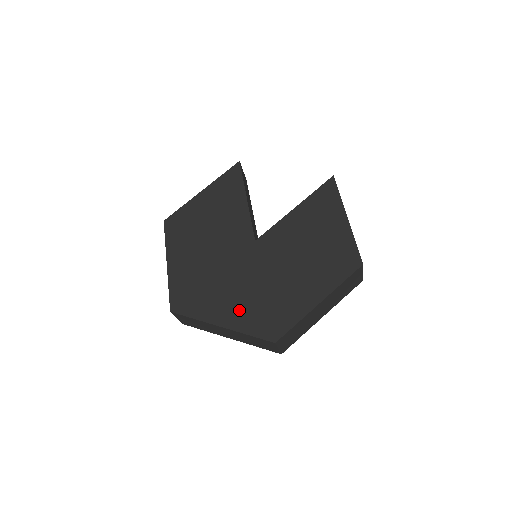
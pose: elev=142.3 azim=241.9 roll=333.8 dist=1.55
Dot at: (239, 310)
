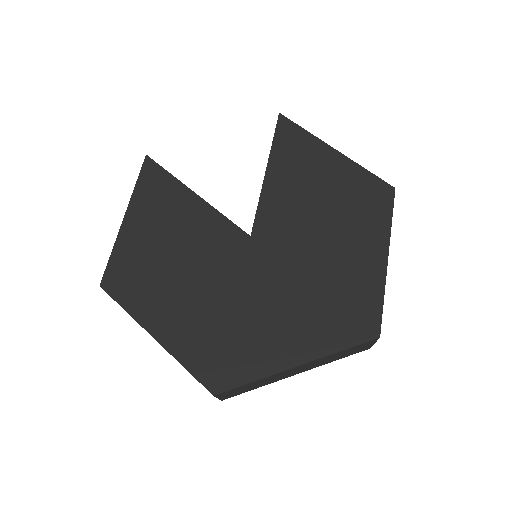
Dot at: (303, 330)
